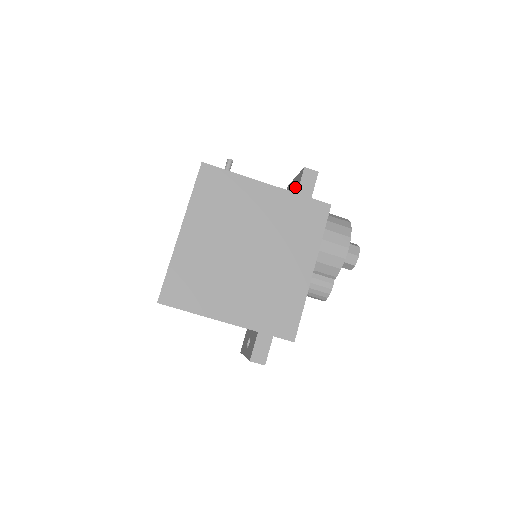
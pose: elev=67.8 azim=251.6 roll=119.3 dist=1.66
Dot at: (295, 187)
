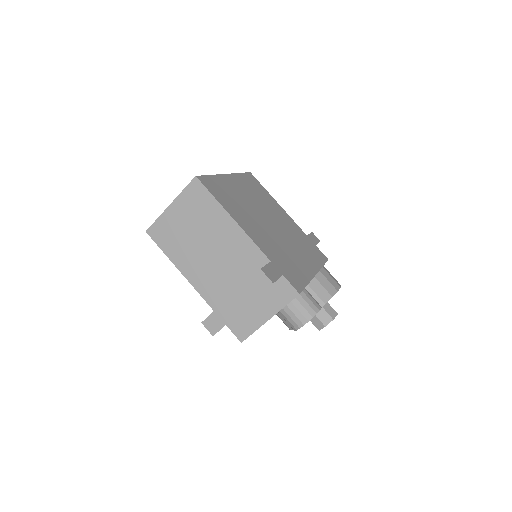
Dot at: occluded
